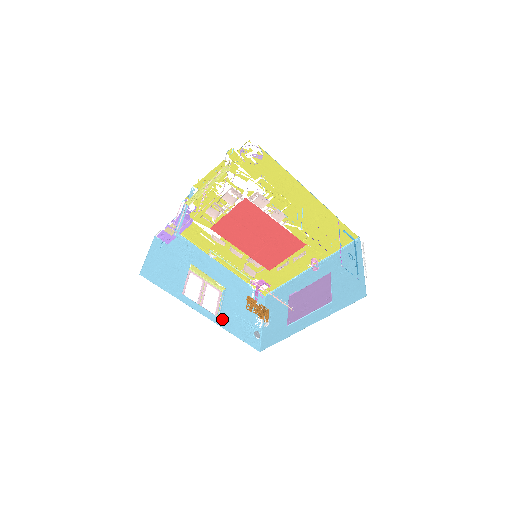
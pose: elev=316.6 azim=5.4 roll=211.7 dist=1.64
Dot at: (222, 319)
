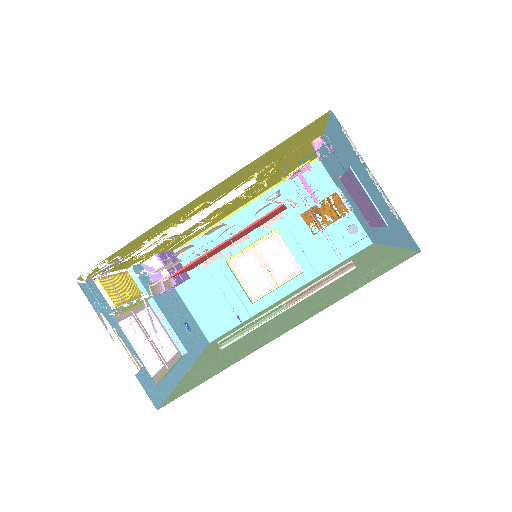
Dot at: (306, 269)
